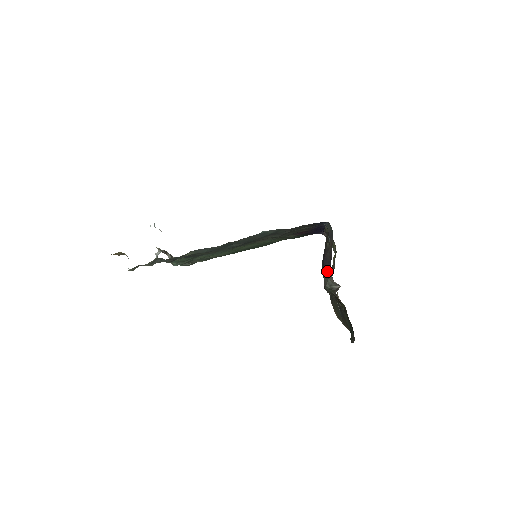
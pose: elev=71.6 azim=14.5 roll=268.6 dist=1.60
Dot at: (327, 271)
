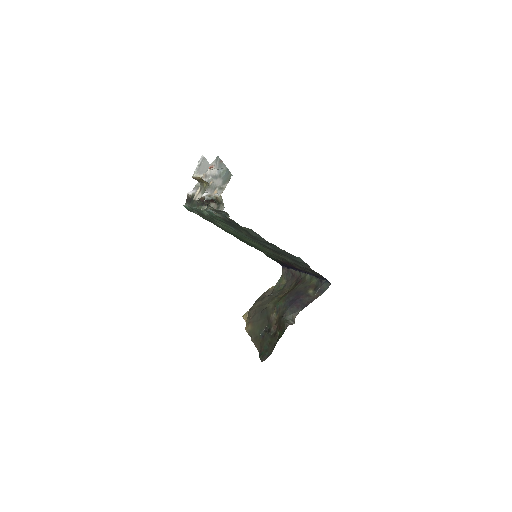
Dot at: (296, 308)
